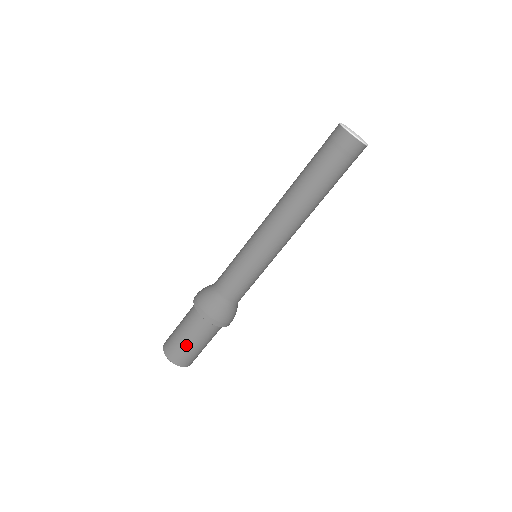
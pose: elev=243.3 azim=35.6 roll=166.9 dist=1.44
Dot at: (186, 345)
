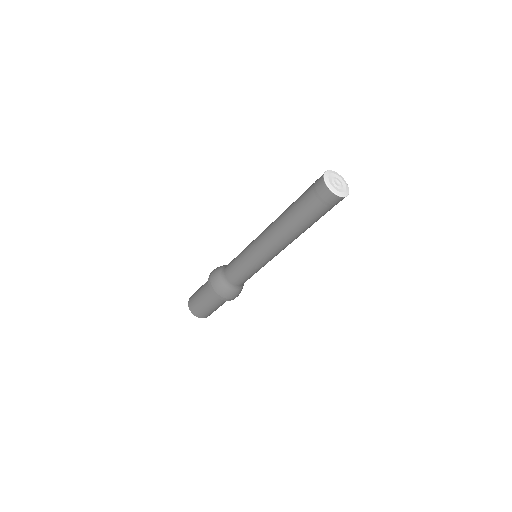
Dot at: (205, 308)
